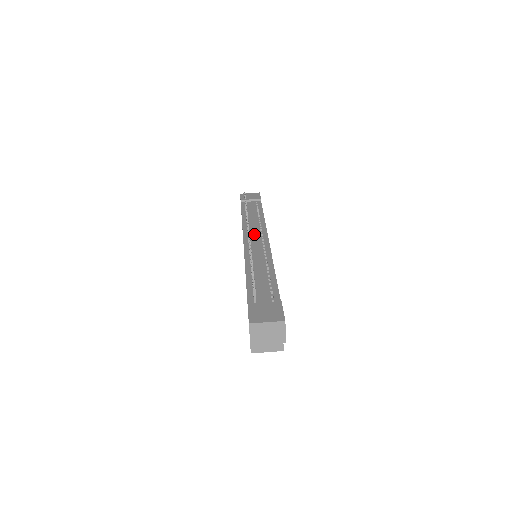
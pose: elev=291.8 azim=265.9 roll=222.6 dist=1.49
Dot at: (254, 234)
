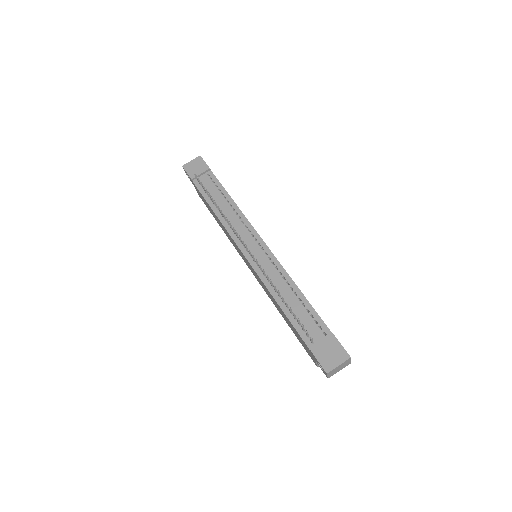
Dot at: (245, 237)
